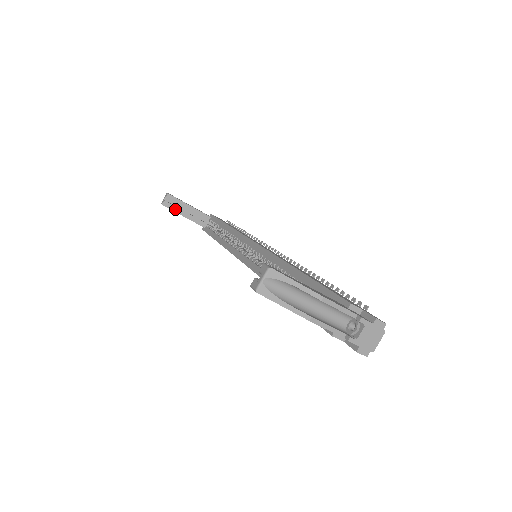
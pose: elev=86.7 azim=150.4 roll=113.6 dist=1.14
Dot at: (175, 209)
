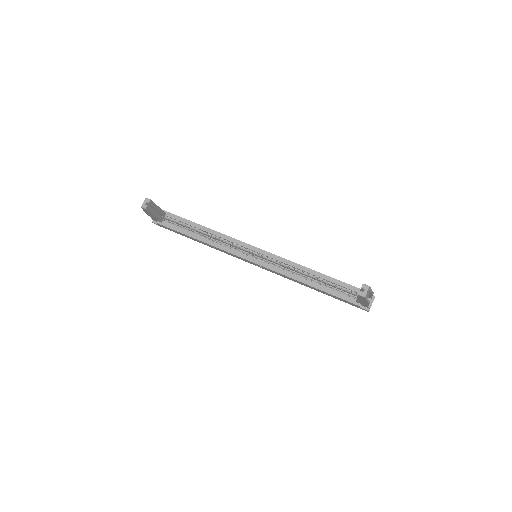
Dot at: (151, 211)
